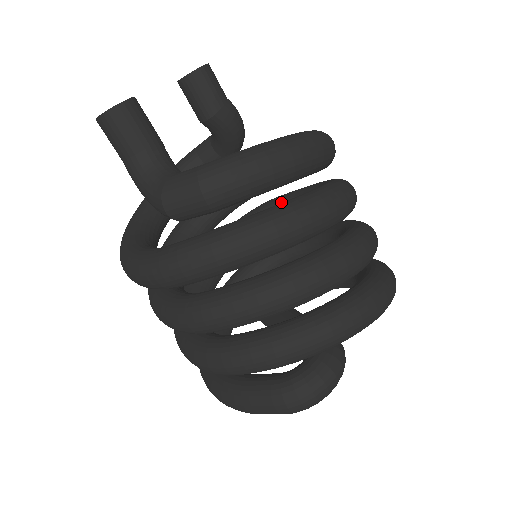
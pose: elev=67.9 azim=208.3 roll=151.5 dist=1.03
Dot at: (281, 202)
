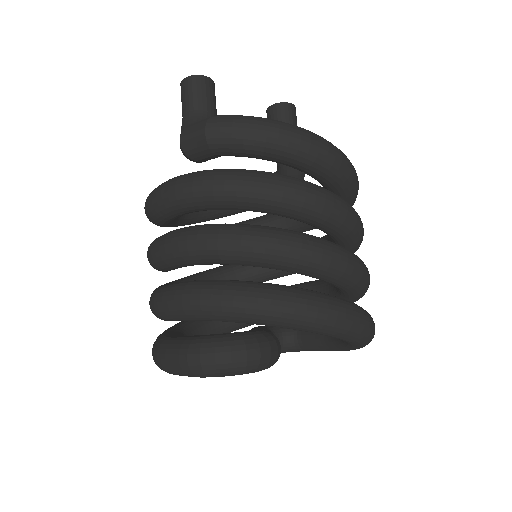
Dot at: occluded
